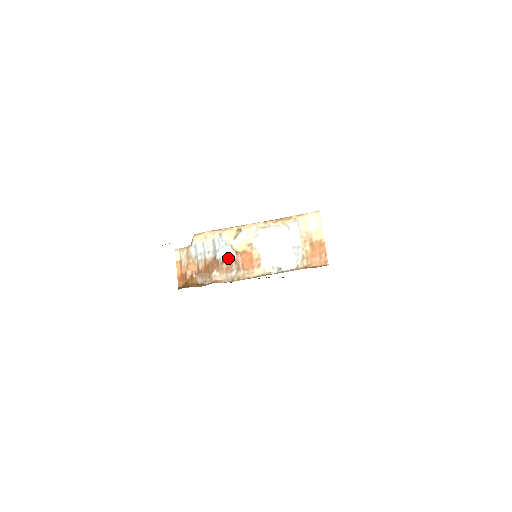
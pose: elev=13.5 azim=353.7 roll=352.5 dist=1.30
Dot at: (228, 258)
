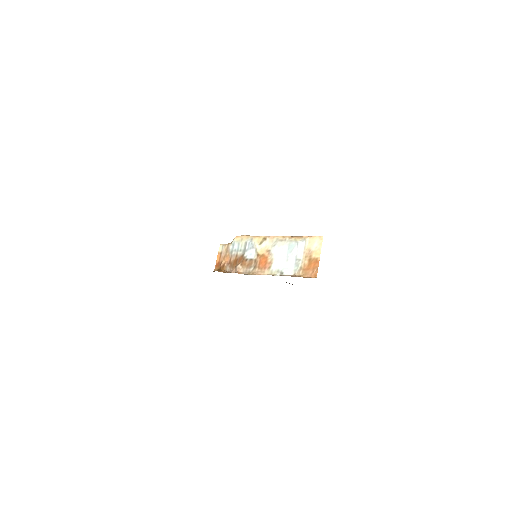
Dot at: (251, 257)
